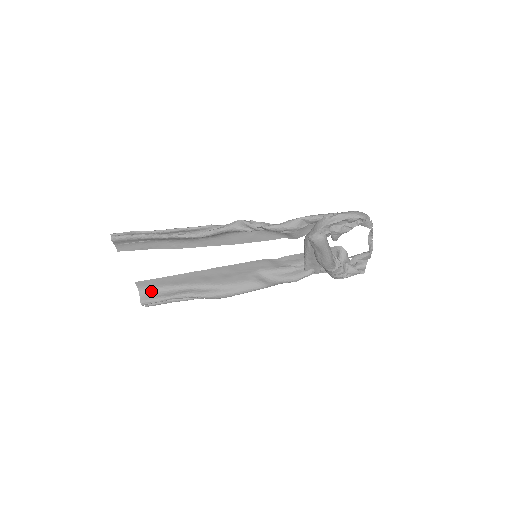
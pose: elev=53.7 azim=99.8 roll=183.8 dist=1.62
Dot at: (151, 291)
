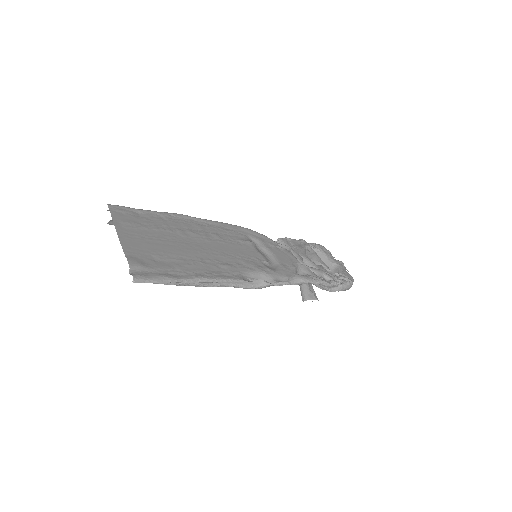
Dot at: (126, 221)
